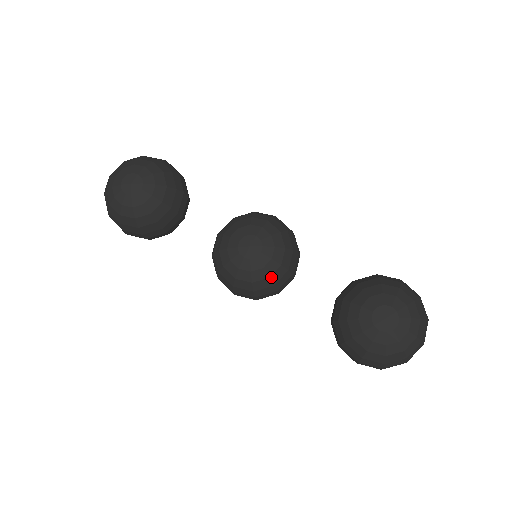
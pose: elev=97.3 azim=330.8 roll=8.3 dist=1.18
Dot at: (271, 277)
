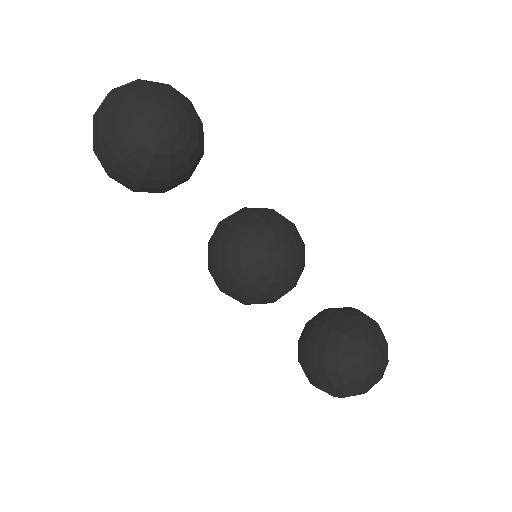
Dot at: (283, 291)
